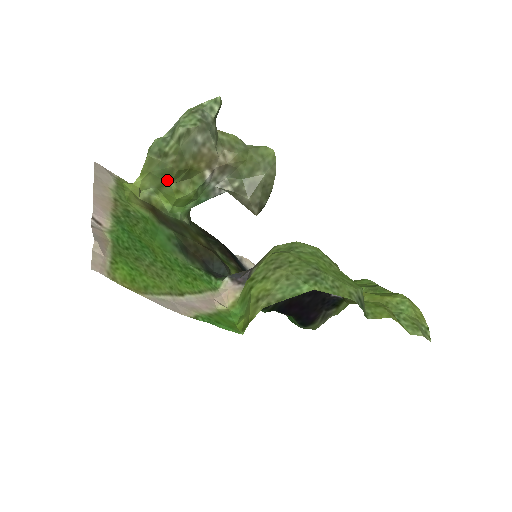
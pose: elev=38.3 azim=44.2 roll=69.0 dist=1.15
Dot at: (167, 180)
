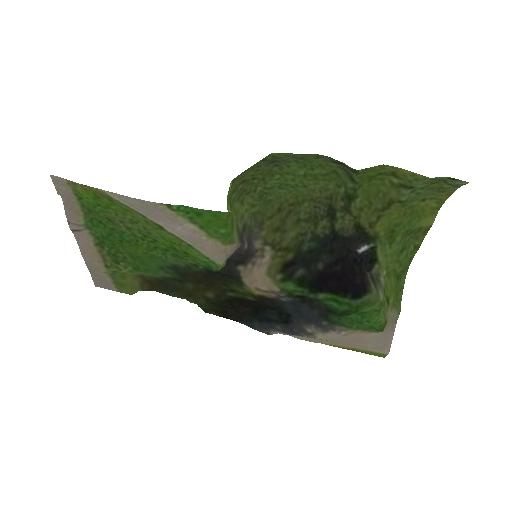
Dot at: occluded
